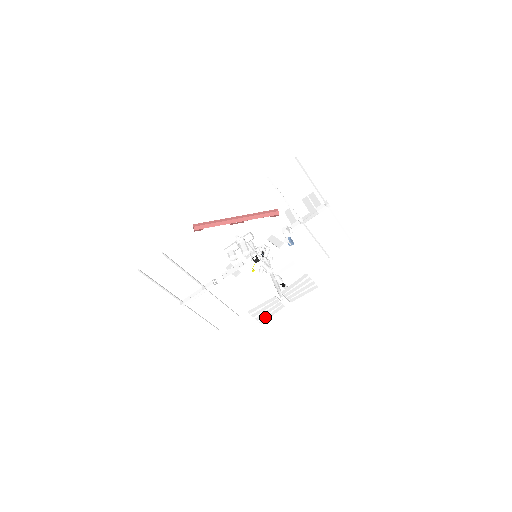
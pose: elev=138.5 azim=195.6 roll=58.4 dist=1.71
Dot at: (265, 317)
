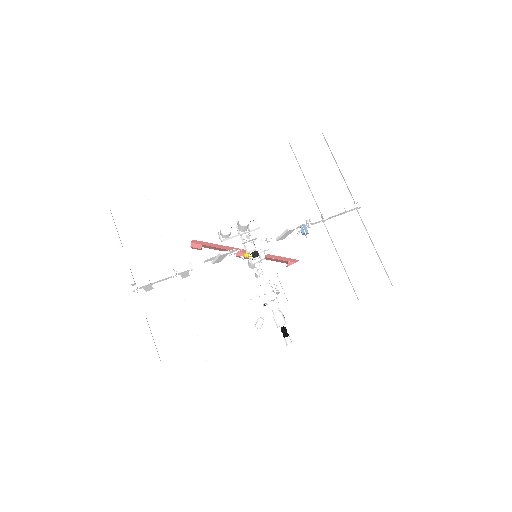
Dot at: (244, 316)
